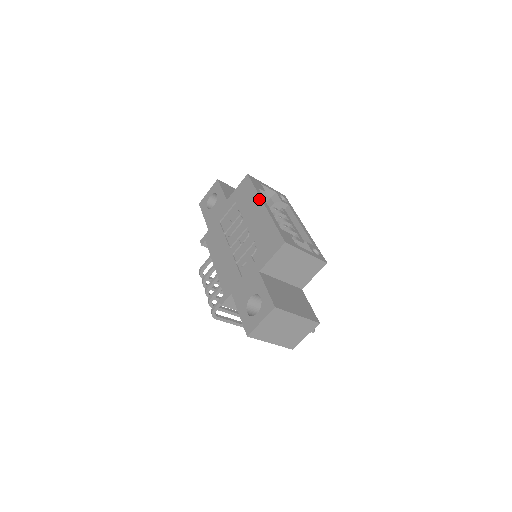
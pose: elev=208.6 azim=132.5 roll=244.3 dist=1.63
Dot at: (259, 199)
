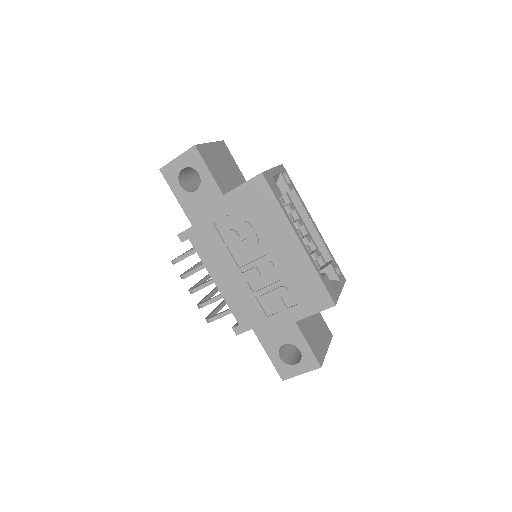
Dot at: (289, 227)
